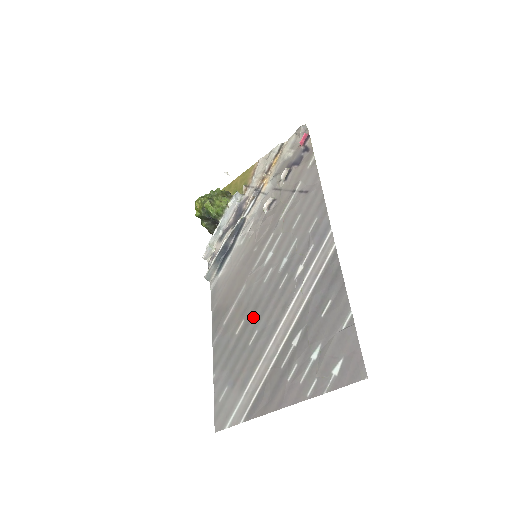
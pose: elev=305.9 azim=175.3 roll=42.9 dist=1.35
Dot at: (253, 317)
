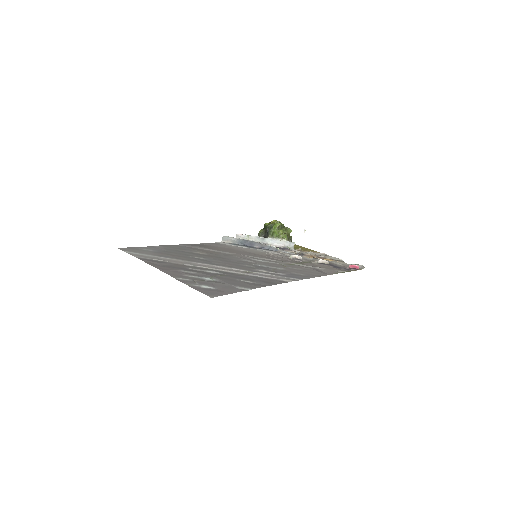
Dot at: (212, 257)
